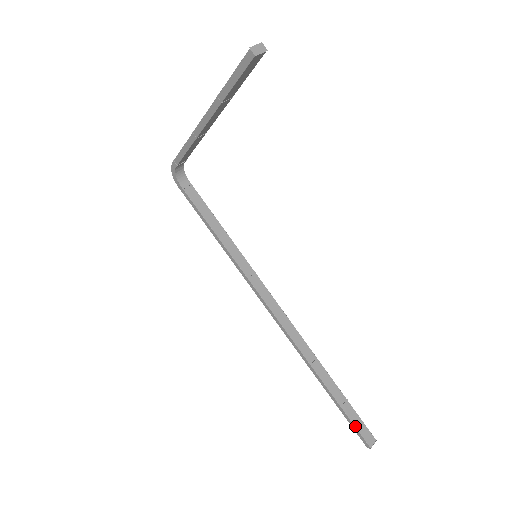
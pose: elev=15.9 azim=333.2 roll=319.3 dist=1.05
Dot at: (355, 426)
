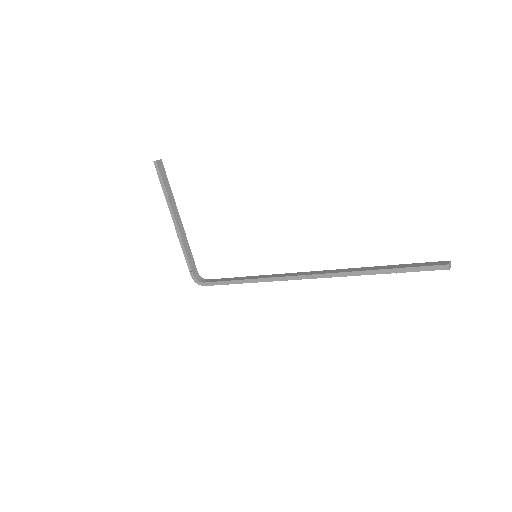
Dot at: (419, 266)
